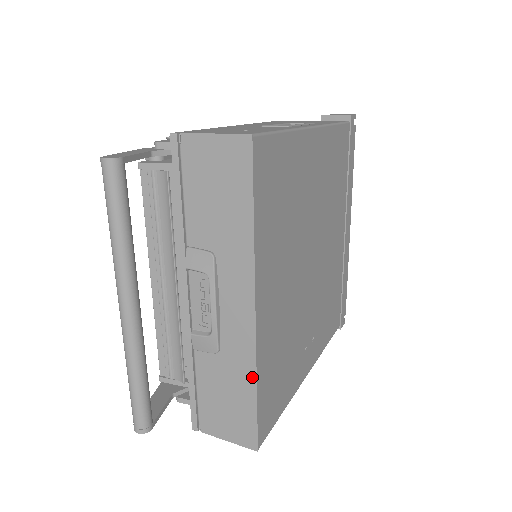
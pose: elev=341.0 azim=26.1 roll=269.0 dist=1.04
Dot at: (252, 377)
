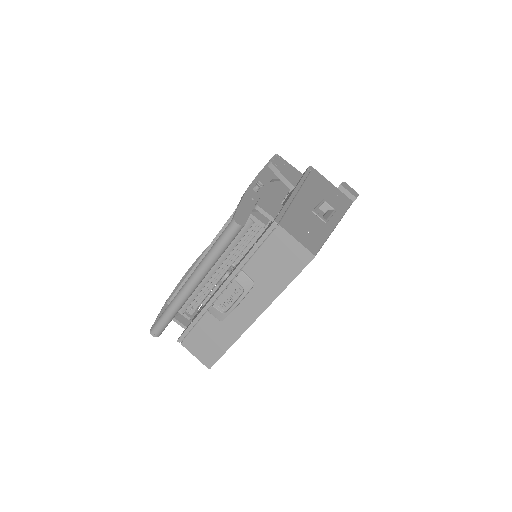
Dot at: (232, 341)
